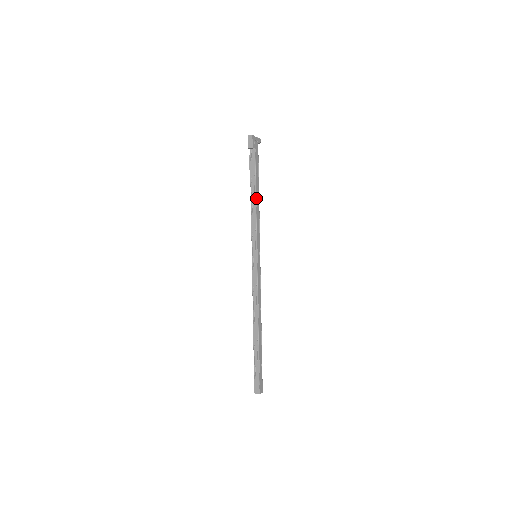
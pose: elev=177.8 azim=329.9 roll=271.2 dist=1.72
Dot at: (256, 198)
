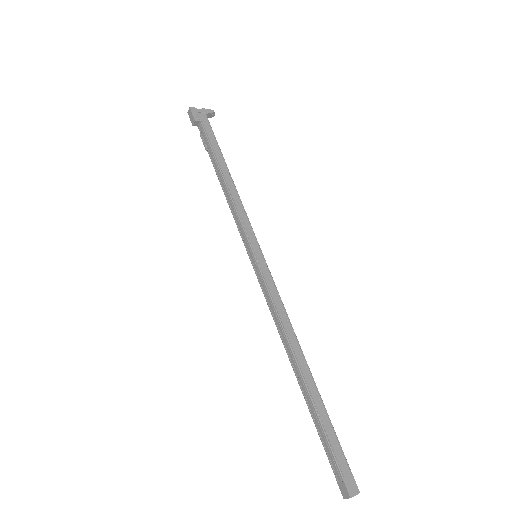
Dot at: (224, 178)
